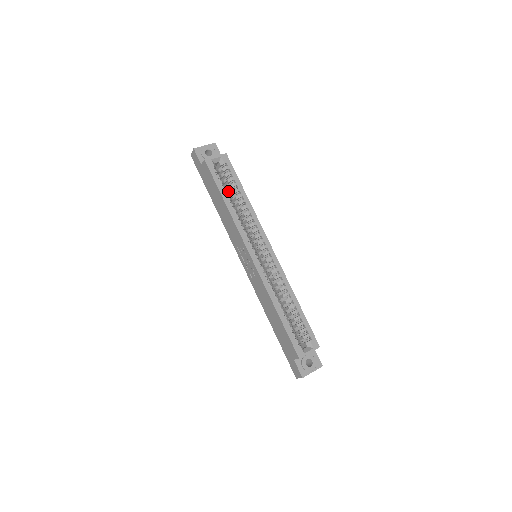
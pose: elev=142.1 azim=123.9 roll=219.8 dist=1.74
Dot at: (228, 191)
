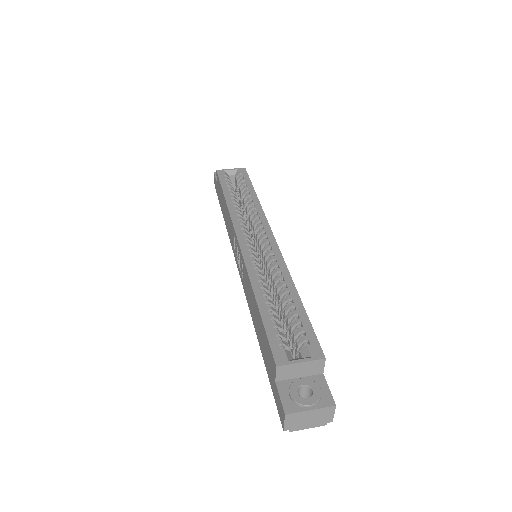
Dot at: occluded
